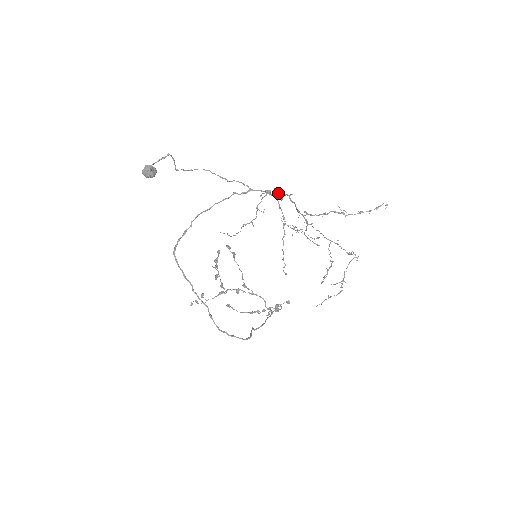
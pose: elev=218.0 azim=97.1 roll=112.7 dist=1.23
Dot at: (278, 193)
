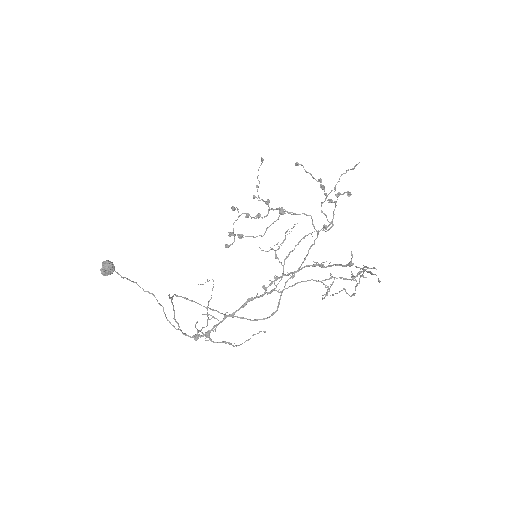
Dot at: (206, 333)
